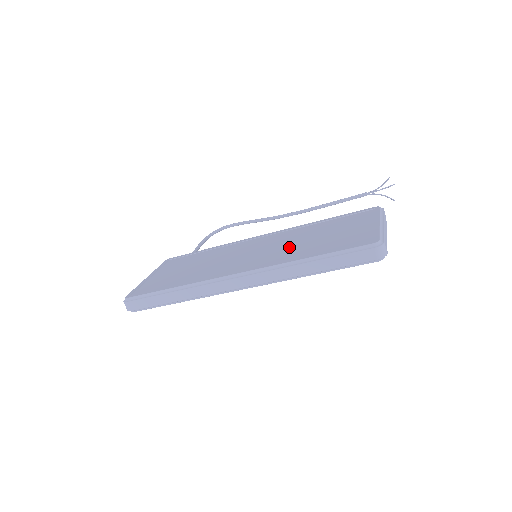
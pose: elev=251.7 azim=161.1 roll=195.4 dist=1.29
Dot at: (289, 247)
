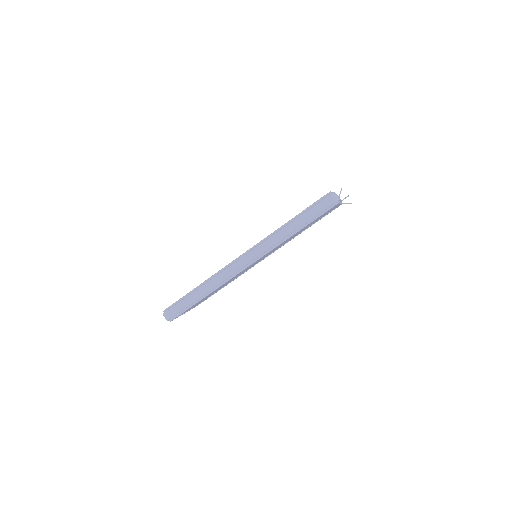
Dot at: occluded
